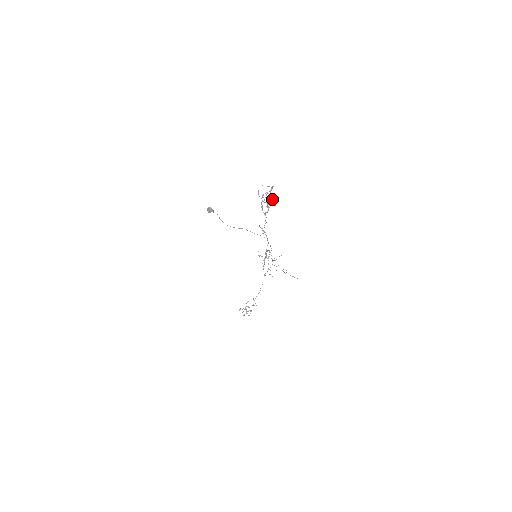
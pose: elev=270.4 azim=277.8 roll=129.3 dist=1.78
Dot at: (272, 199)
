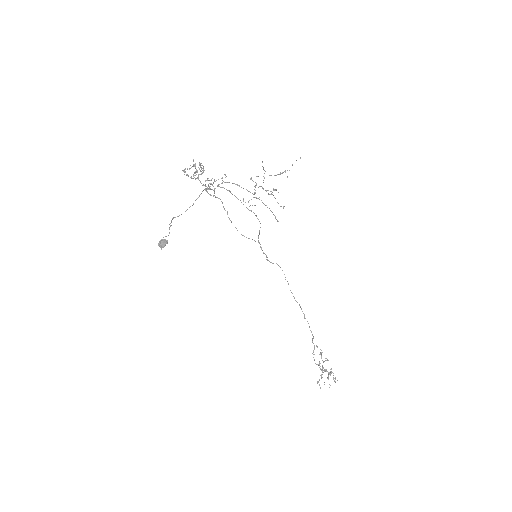
Dot at: (206, 180)
